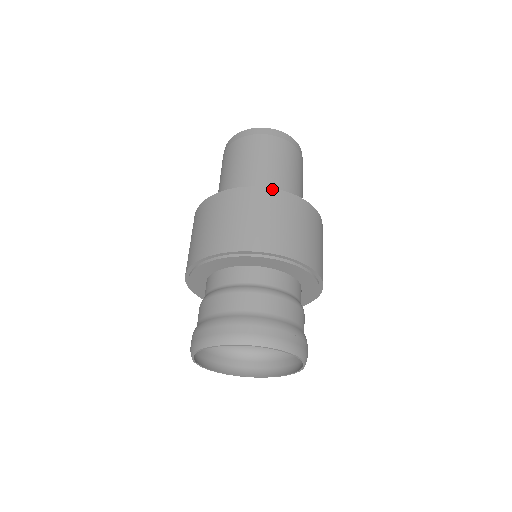
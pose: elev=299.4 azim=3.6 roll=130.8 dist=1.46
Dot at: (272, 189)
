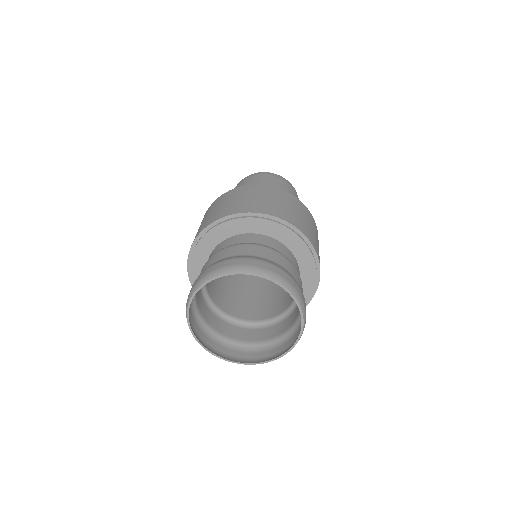
Dot at: occluded
